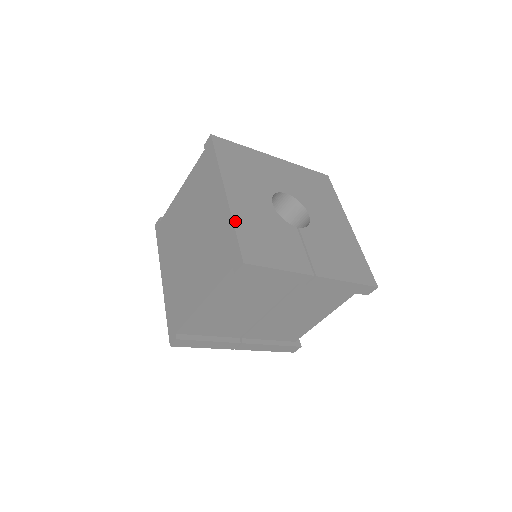
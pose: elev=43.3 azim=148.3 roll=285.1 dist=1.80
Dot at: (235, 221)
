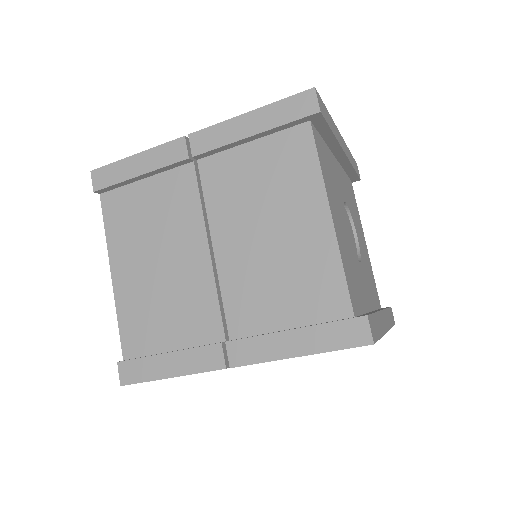
Dot at: occluded
